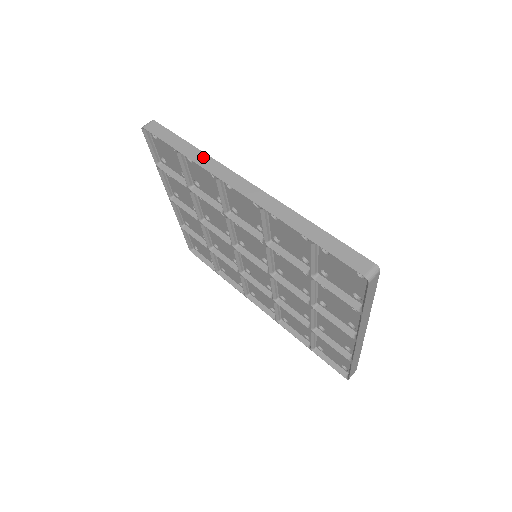
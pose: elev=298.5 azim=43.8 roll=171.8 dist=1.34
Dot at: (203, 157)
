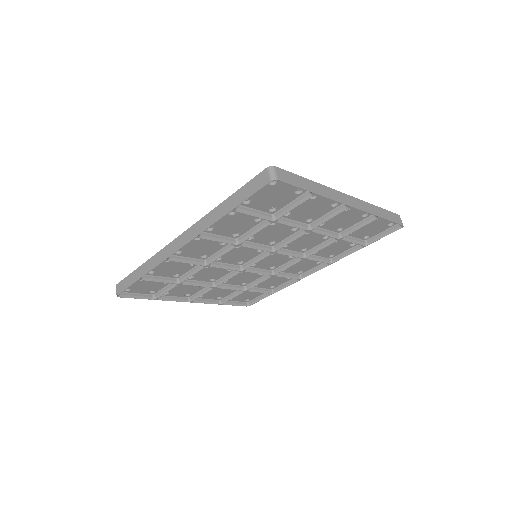
Dot at: (151, 262)
